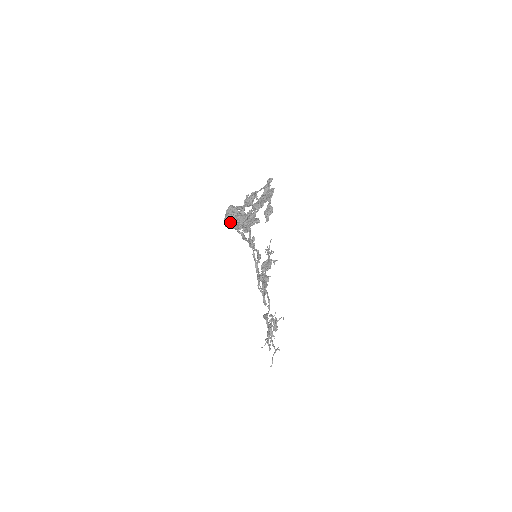
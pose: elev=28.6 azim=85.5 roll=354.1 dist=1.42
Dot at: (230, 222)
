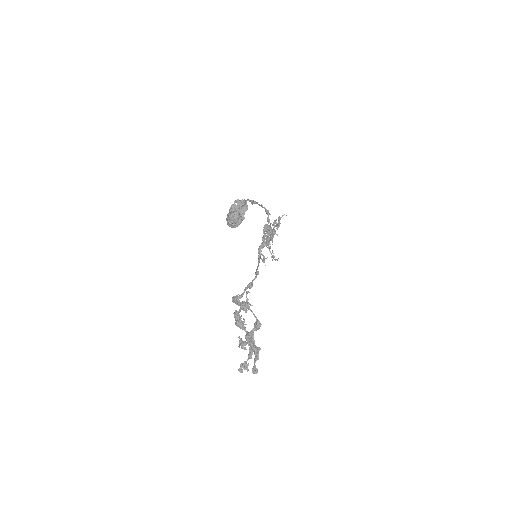
Dot at: (232, 227)
